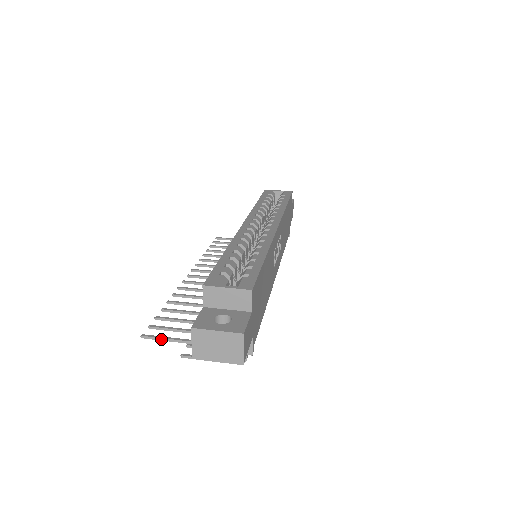
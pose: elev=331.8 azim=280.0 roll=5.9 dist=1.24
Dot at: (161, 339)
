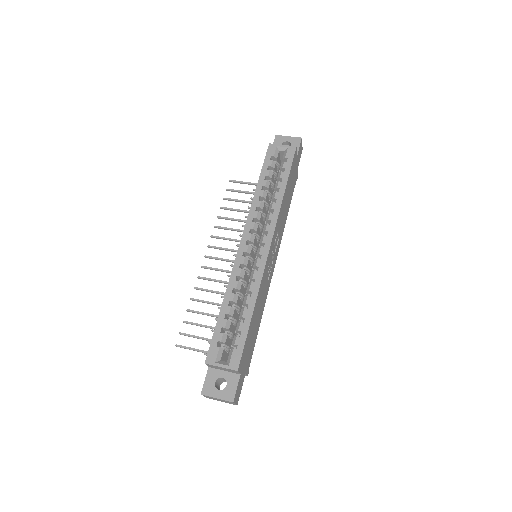
Dot at: (189, 349)
